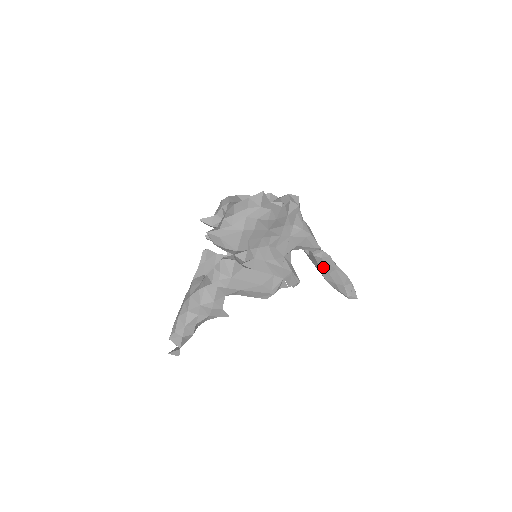
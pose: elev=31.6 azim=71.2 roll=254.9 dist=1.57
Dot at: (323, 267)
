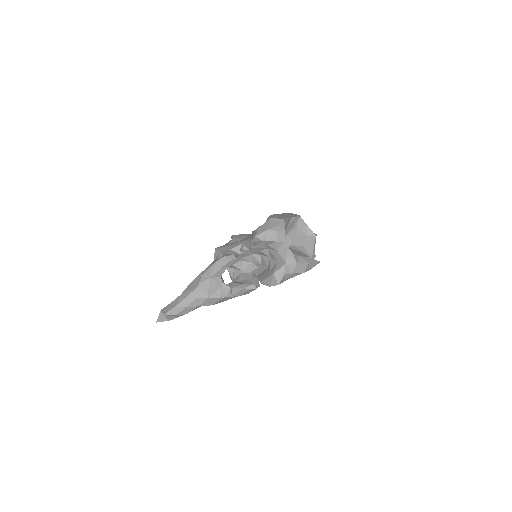
Dot at: occluded
